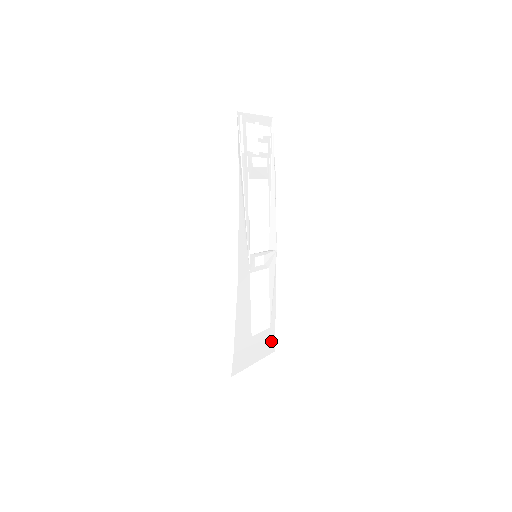
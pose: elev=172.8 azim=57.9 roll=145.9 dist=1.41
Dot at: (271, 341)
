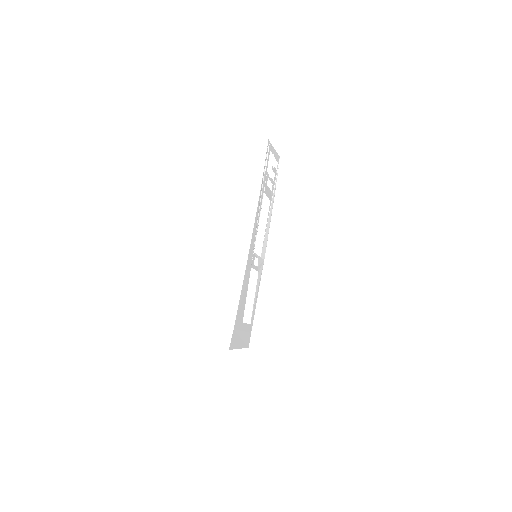
Dot at: (249, 337)
